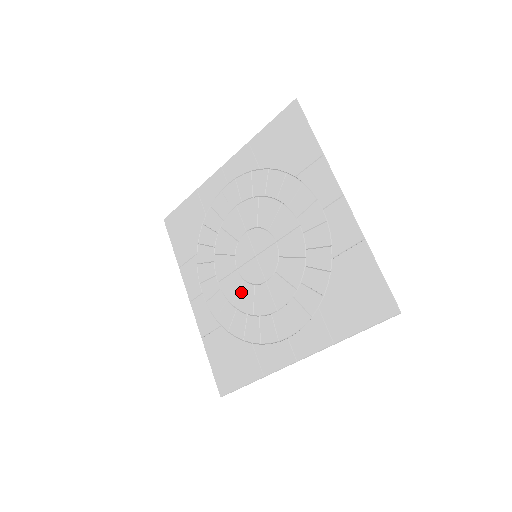
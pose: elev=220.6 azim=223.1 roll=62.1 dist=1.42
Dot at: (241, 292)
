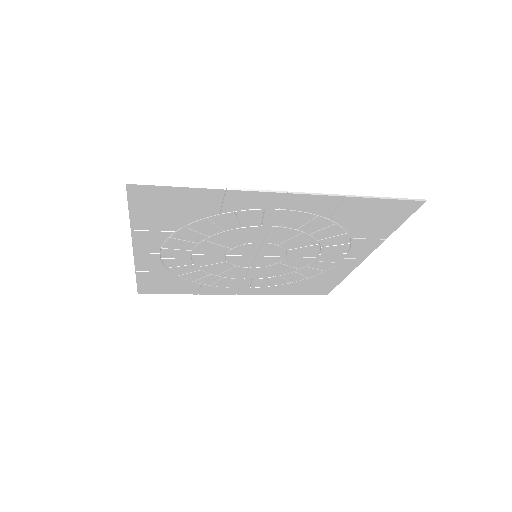
Dot at: (217, 265)
